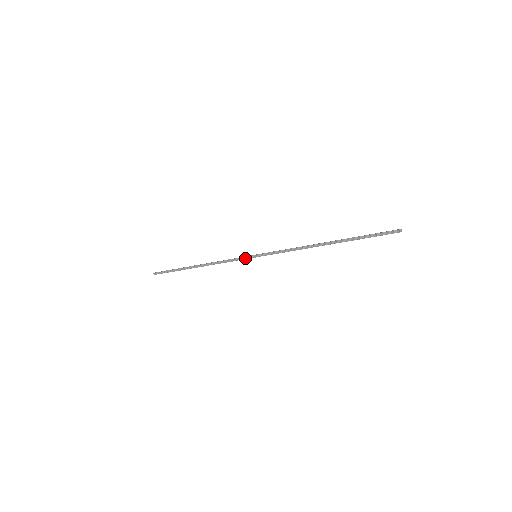
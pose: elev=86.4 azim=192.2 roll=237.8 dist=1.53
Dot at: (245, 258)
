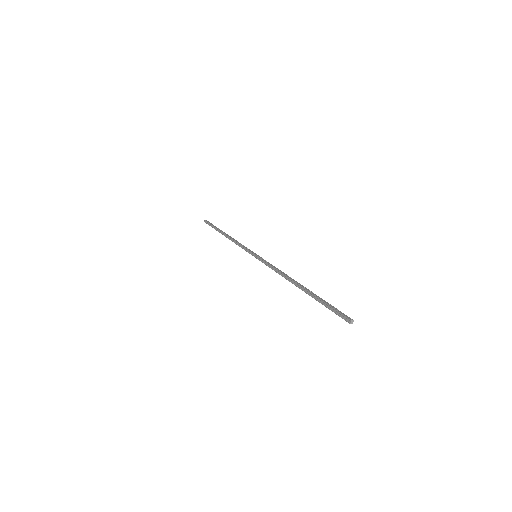
Dot at: (249, 252)
